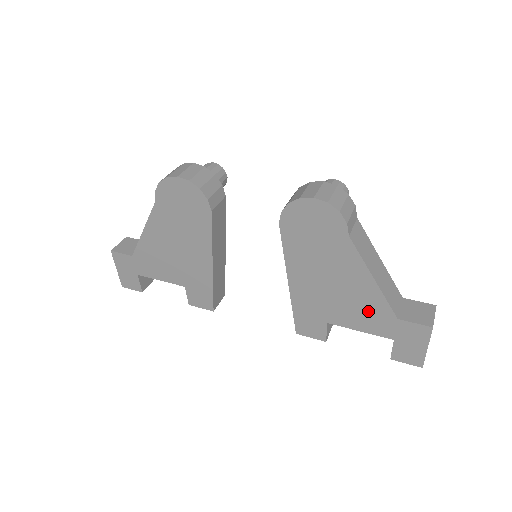
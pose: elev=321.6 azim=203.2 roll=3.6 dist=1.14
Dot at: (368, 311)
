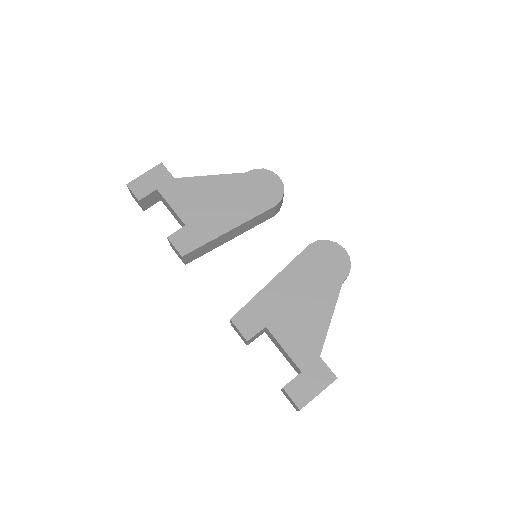
Dot at: (306, 337)
